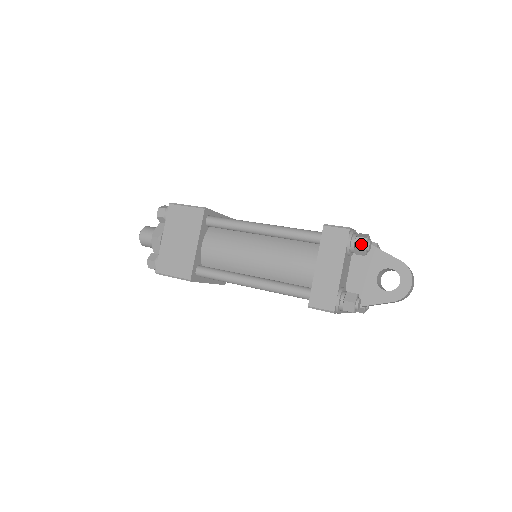
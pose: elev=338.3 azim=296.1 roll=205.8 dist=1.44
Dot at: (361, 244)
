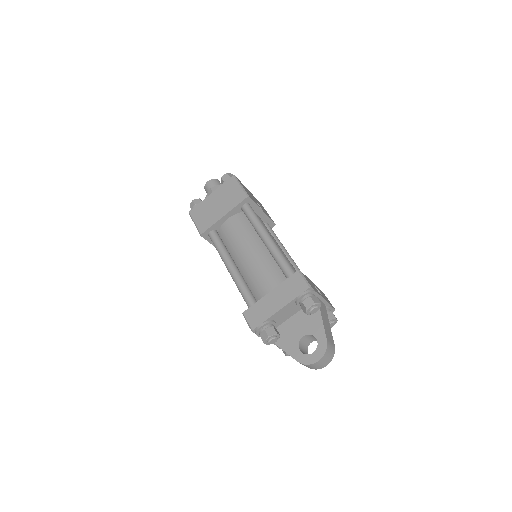
Dot at: (308, 304)
